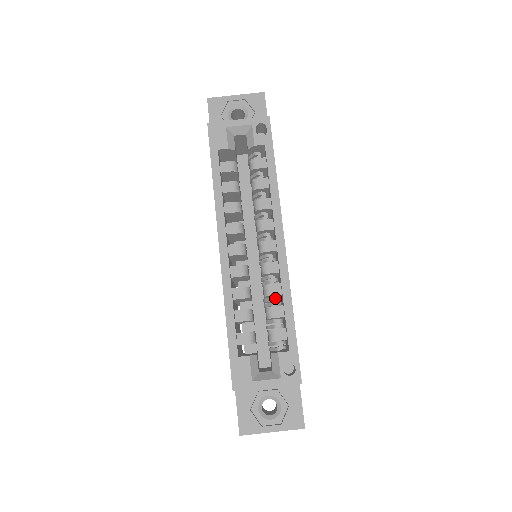
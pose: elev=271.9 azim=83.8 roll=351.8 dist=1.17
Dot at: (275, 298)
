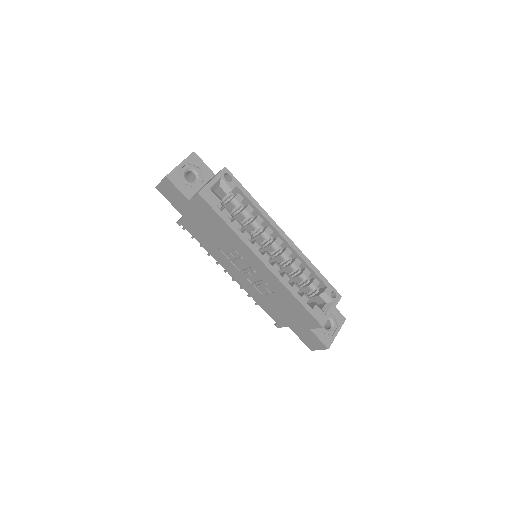
Dot at: (298, 268)
